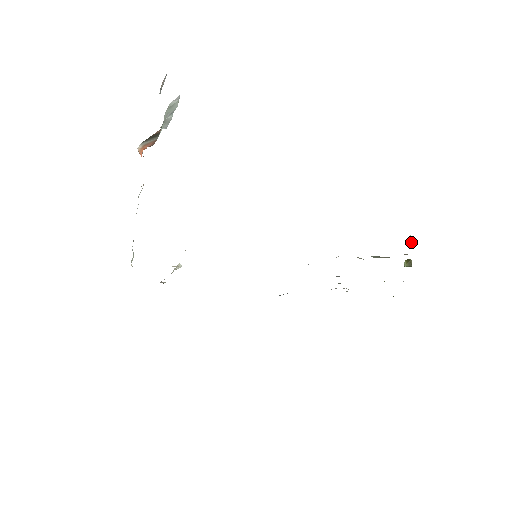
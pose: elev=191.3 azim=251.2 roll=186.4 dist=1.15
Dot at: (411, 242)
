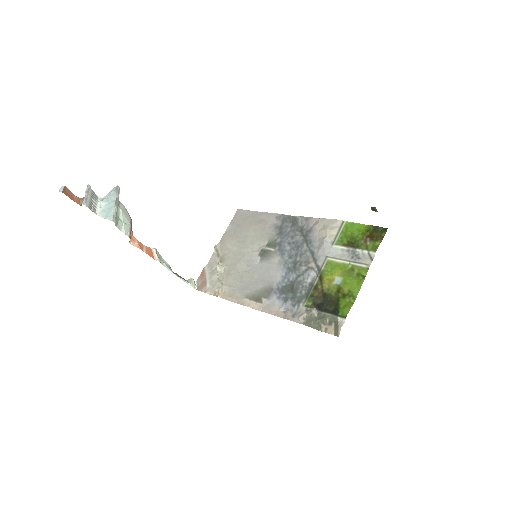
Dot at: occluded
